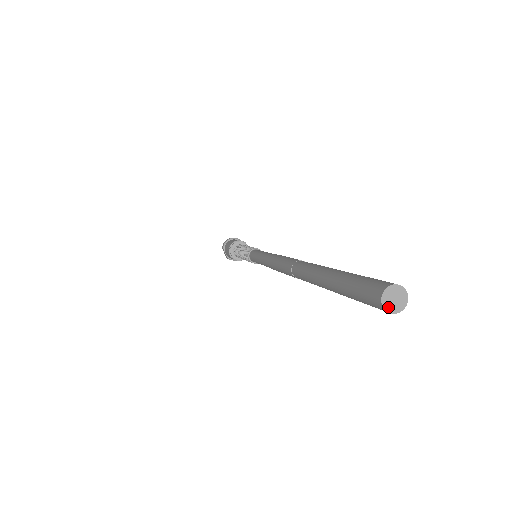
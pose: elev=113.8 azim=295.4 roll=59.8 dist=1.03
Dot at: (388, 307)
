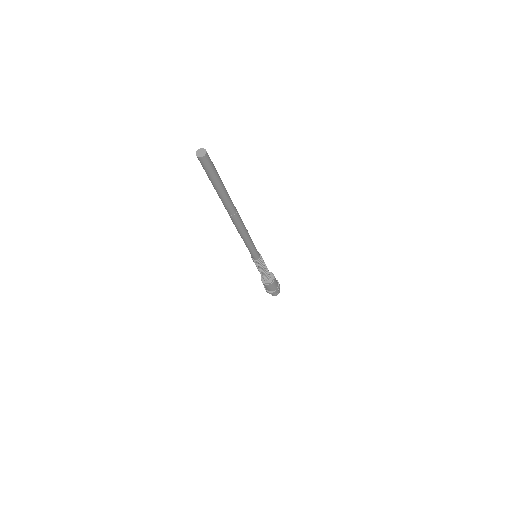
Dot at: (197, 153)
